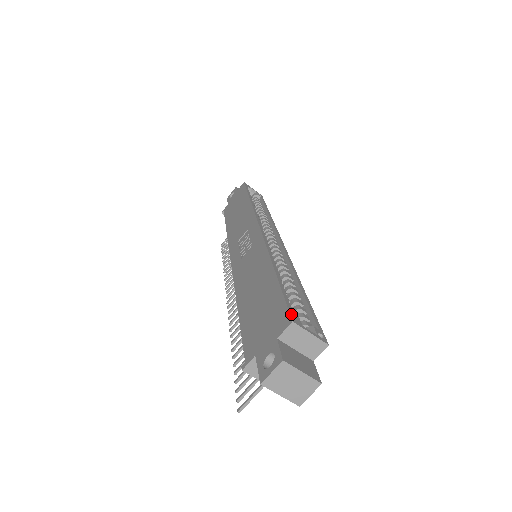
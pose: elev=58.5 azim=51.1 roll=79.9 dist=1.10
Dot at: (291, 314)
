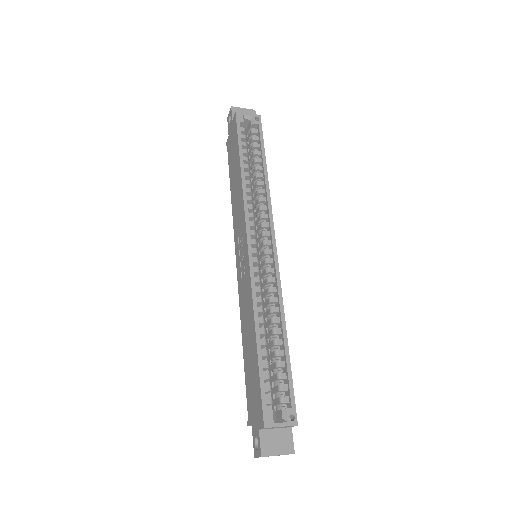
Dot at: (264, 416)
